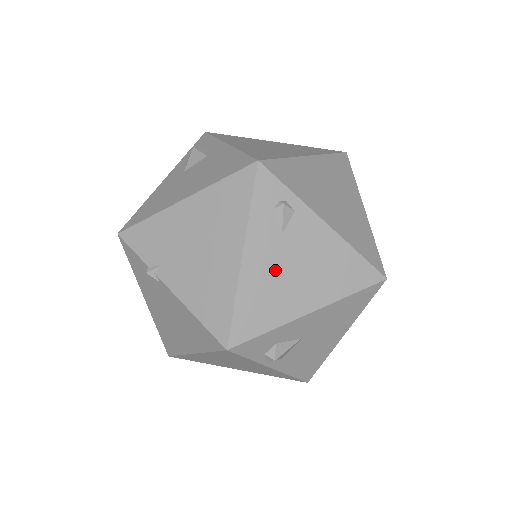
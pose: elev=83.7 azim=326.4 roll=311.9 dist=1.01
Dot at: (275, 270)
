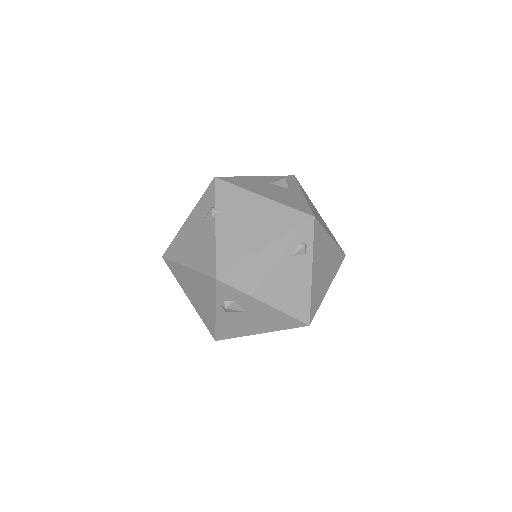
Dot at: (272, 268)
